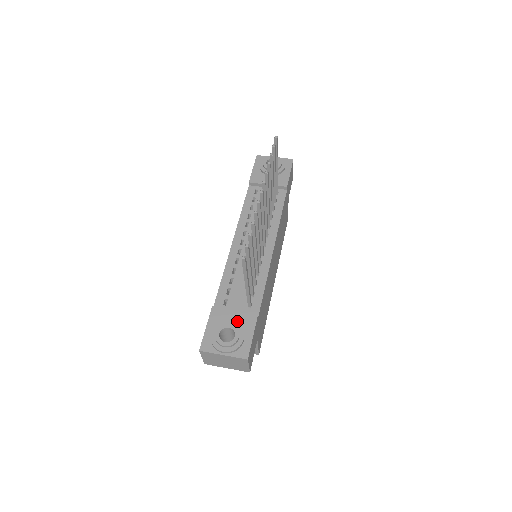
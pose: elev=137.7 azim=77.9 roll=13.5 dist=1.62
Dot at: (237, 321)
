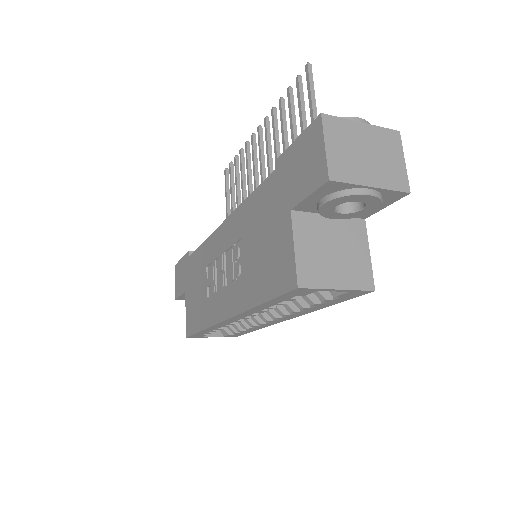
Dot at: occluded
